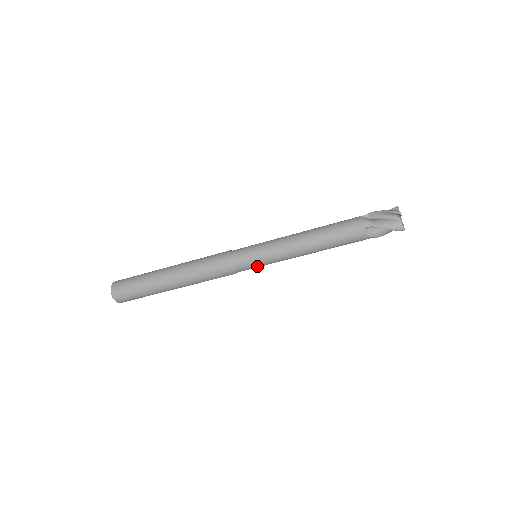
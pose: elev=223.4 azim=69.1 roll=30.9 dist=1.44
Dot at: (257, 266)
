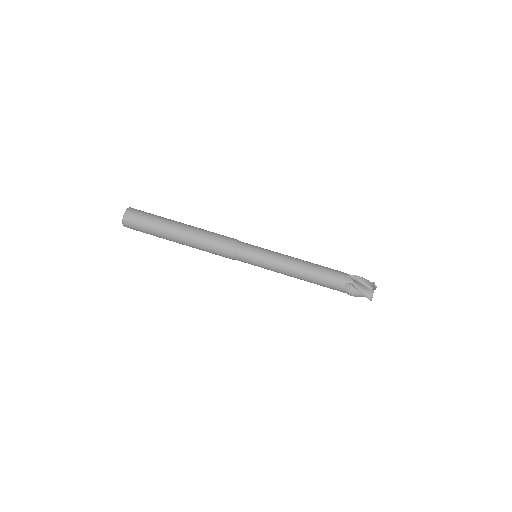
Dot at: (257, 251)
